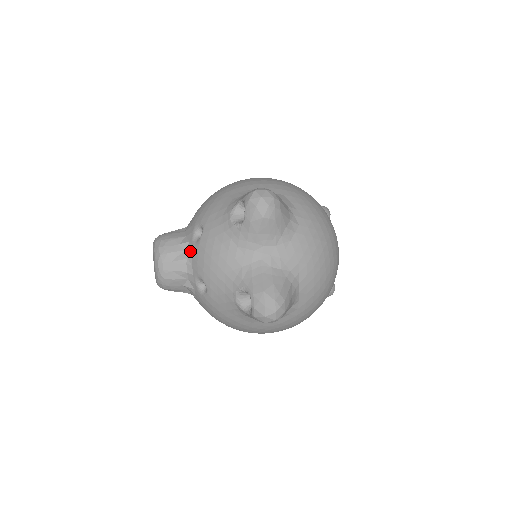
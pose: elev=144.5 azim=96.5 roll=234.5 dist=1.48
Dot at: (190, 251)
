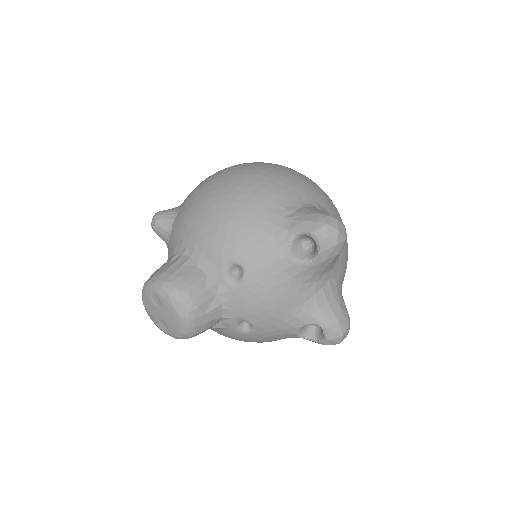
Dot at: (226, 295)
